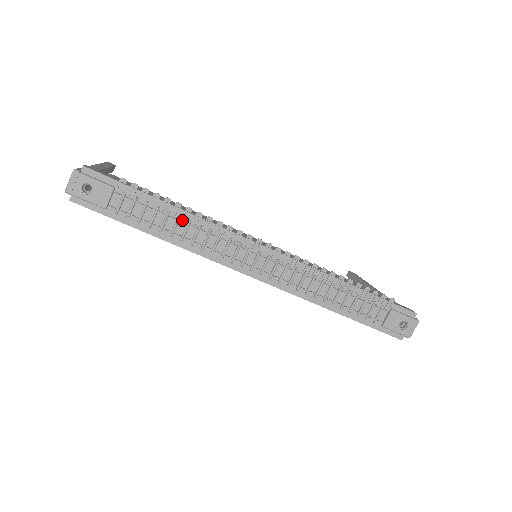
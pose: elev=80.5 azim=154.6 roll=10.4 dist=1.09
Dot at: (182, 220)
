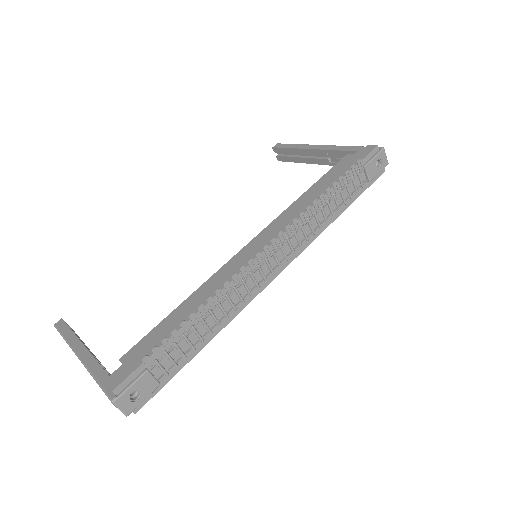
Dot at: (205, 318)
